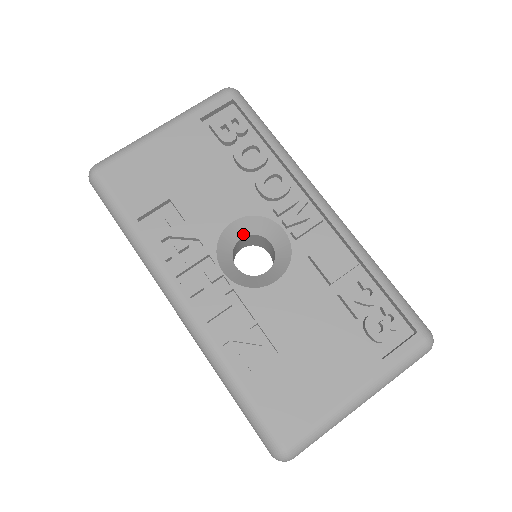
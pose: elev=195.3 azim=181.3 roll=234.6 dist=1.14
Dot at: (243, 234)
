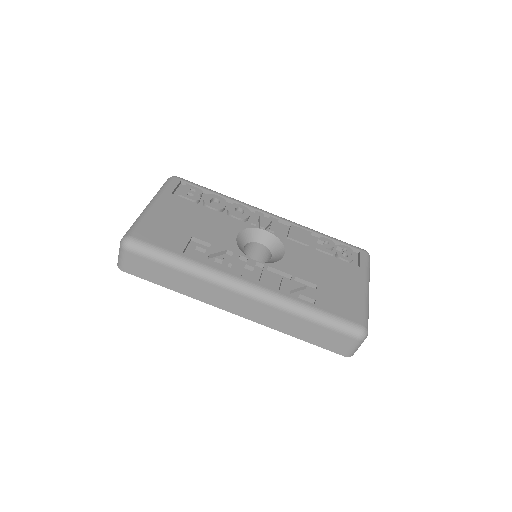
Dot at: (243, 244)
